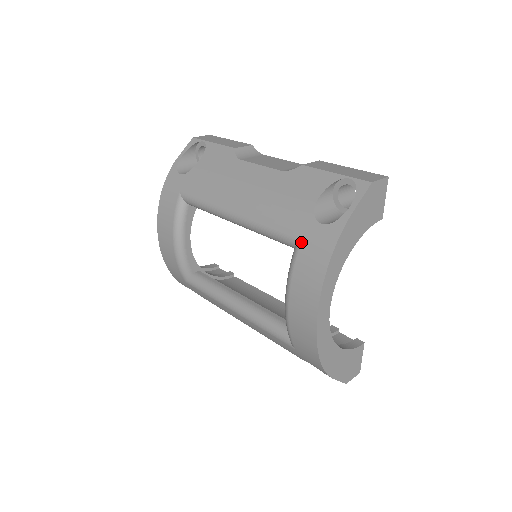
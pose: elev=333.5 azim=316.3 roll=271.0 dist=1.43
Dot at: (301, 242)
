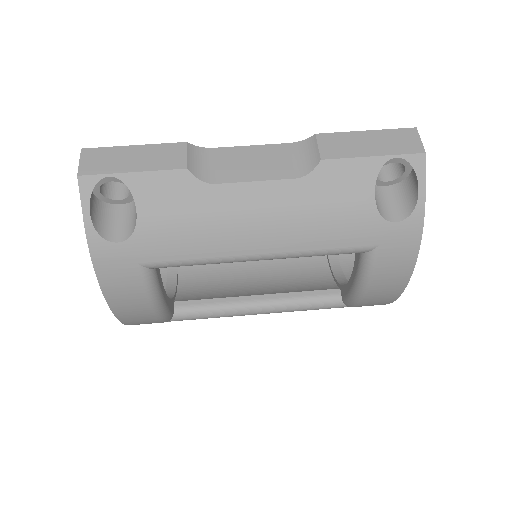
Dot at: (378, 248)
